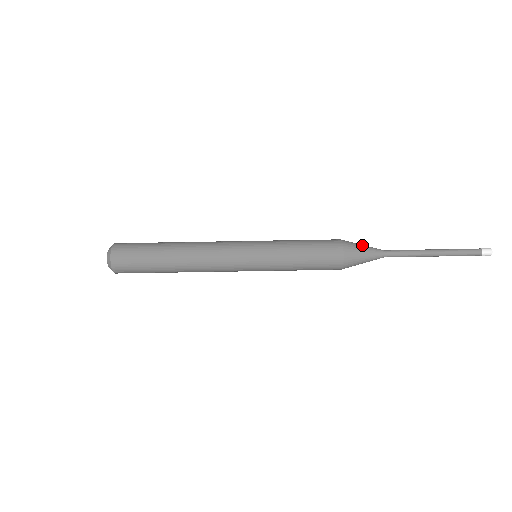
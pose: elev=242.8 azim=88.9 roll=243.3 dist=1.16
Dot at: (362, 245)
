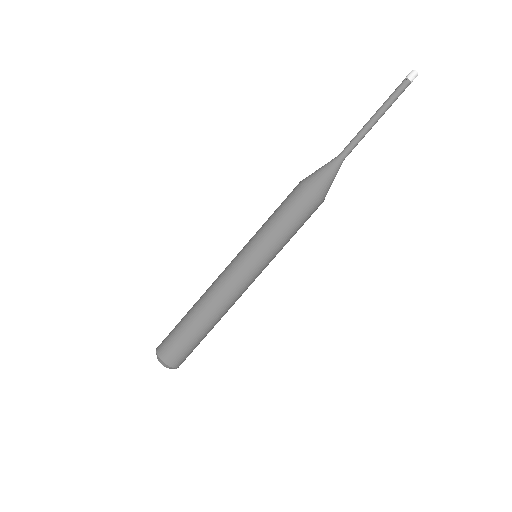
Dot at: occluded
